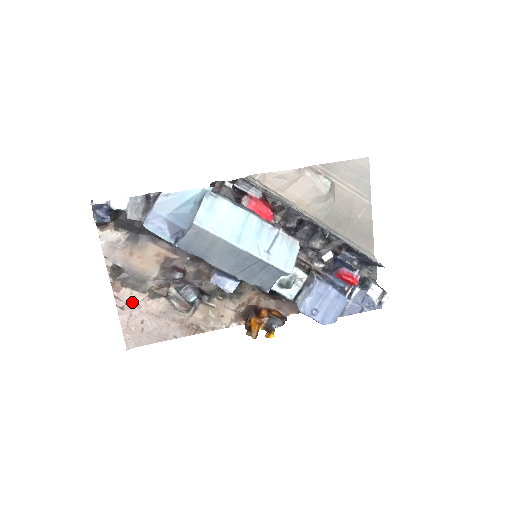
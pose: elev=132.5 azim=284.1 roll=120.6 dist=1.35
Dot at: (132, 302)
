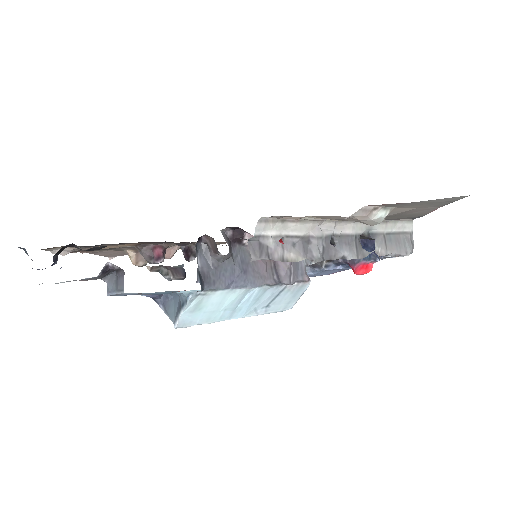
Dot at: (106, 251)
